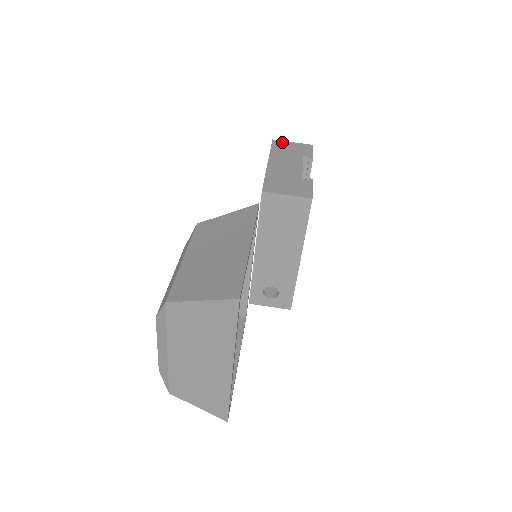
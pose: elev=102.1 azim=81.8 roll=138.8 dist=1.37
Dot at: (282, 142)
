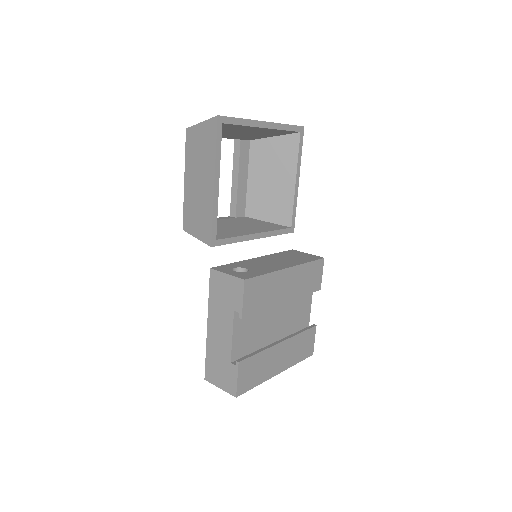
Dot at: occluded
